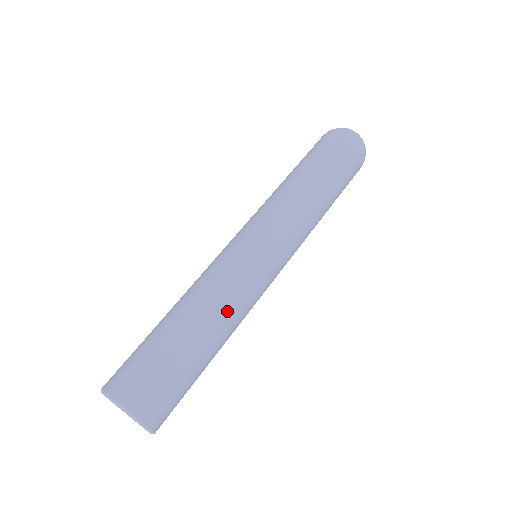
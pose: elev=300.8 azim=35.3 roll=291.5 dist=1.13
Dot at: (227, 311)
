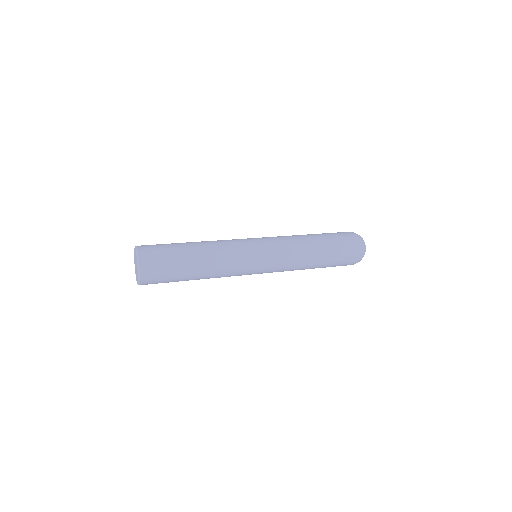
Dot at: (217, 263)
